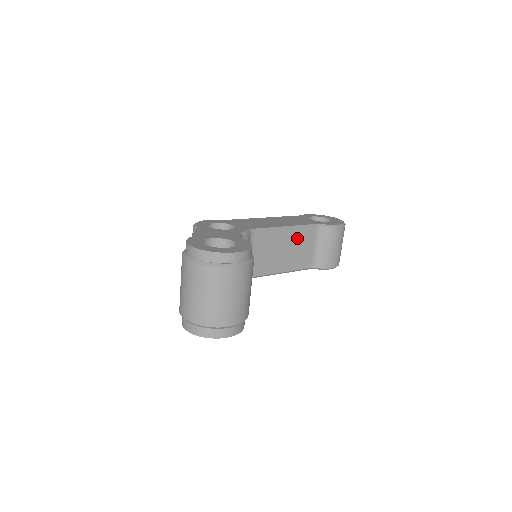
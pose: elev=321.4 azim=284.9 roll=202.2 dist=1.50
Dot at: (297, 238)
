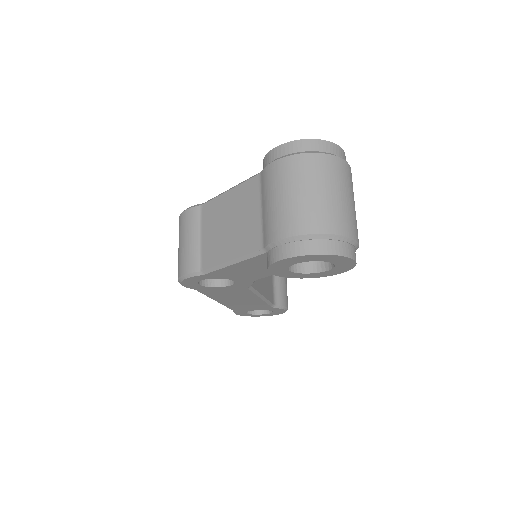
Dot at: occluded
